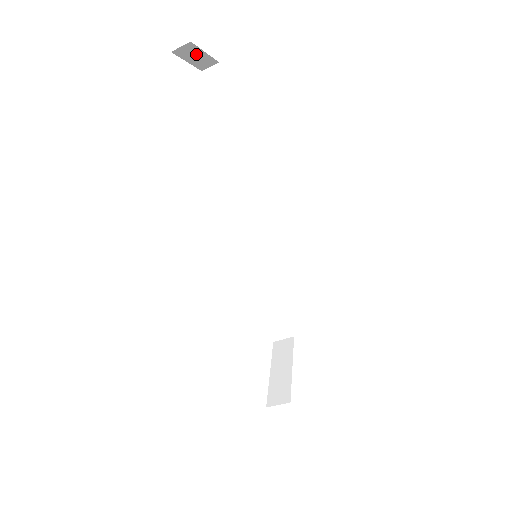
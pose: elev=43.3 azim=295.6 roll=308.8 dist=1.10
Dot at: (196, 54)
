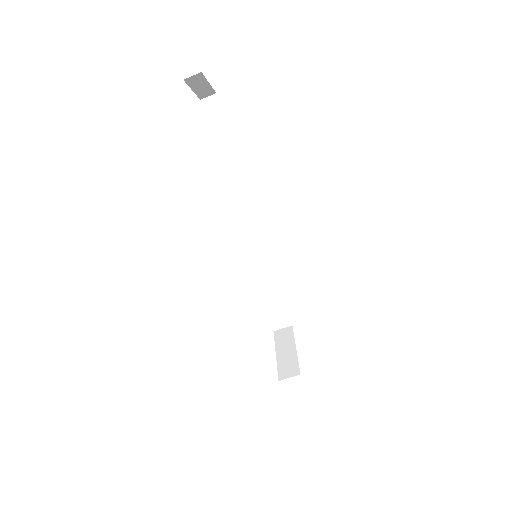
Dot at: (201, 84)
